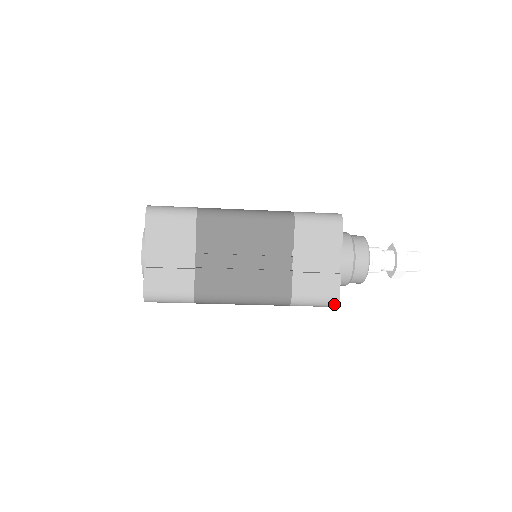
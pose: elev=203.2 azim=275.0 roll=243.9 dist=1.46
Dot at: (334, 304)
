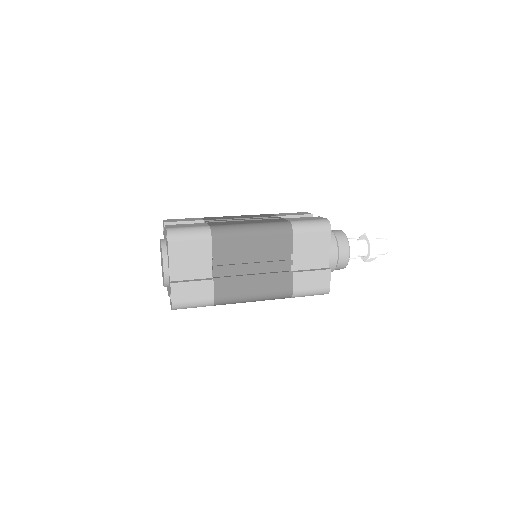
Dot at: (326, 293)
